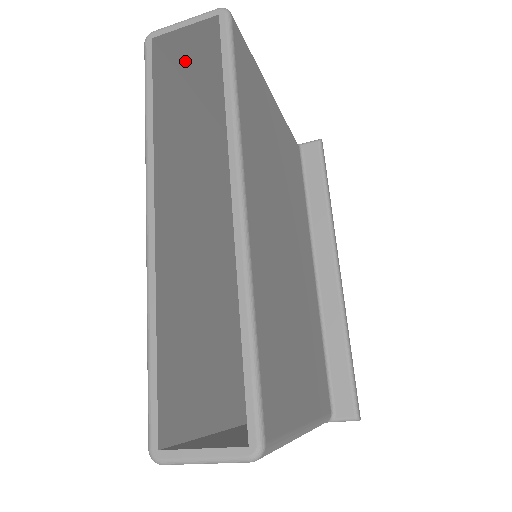
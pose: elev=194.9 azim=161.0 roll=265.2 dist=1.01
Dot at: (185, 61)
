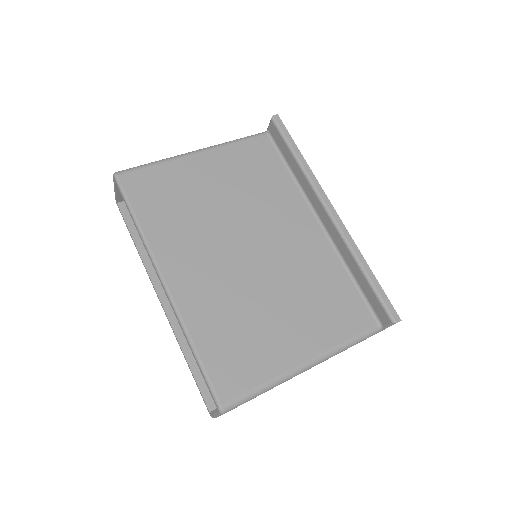
Dot at: occluded
